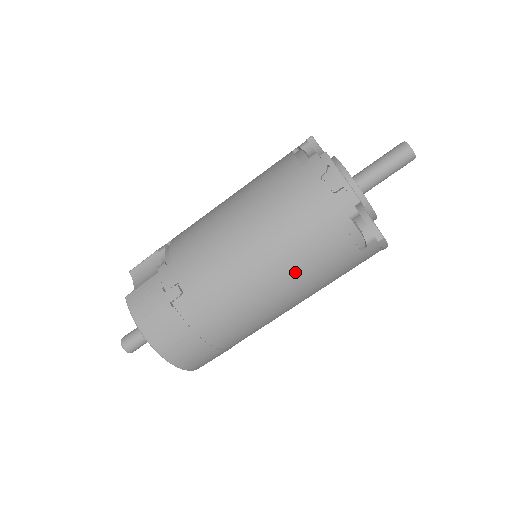
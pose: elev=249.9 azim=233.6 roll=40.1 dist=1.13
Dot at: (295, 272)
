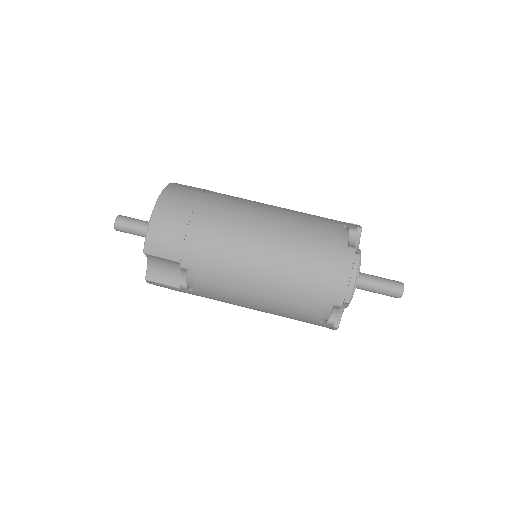
Dot at: (292, 221)
